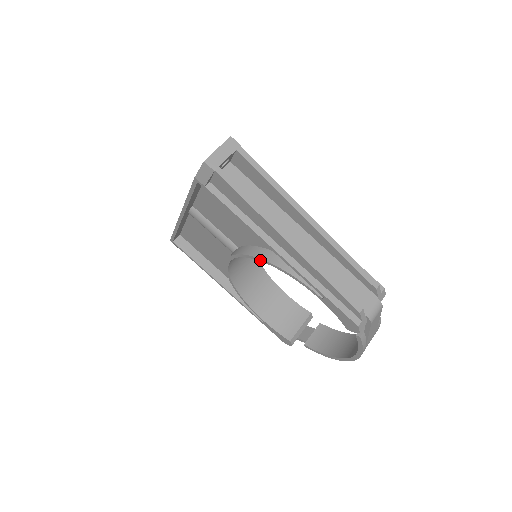
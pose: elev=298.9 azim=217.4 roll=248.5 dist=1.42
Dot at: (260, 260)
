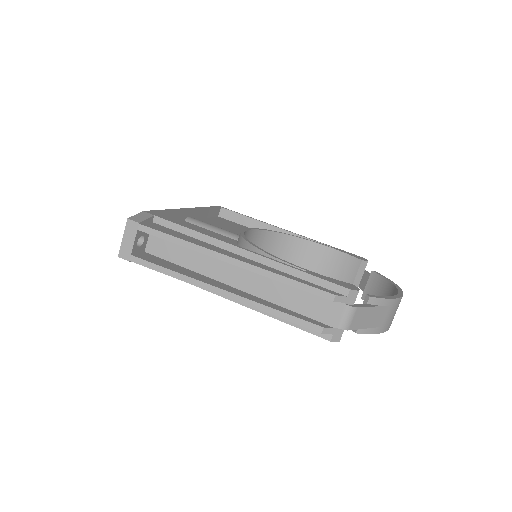
Dot at: occluded
